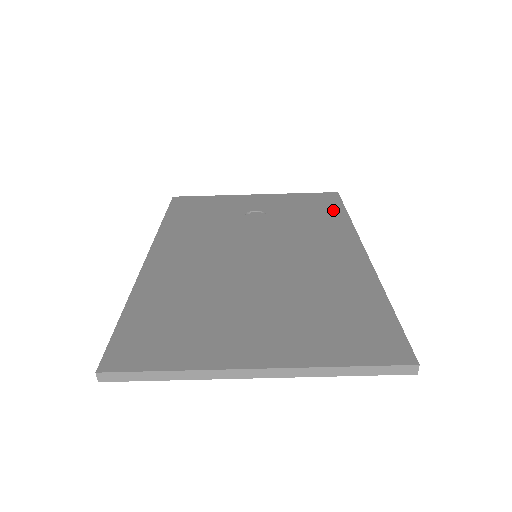
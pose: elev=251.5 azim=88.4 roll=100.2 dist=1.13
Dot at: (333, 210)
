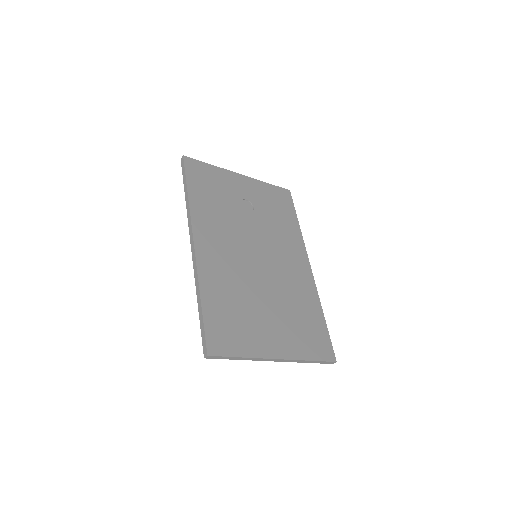
Dot at: (290, 215)
